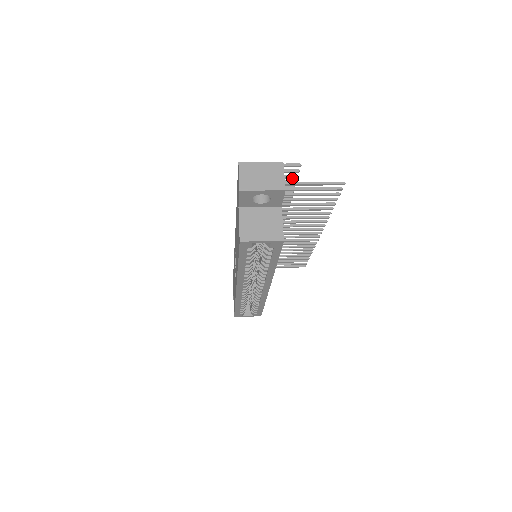
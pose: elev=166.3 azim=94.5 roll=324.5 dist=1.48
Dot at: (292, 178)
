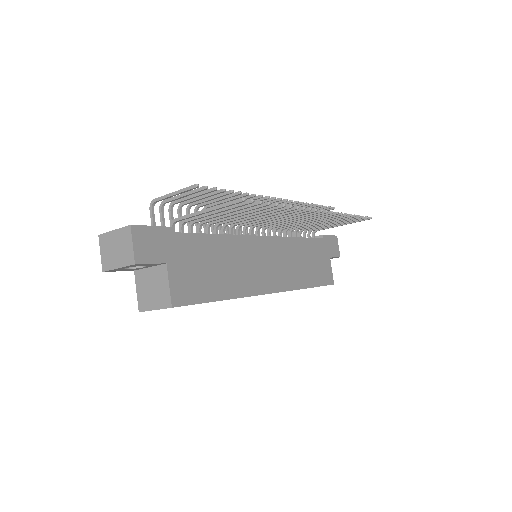
Dot at: (212, 191)
